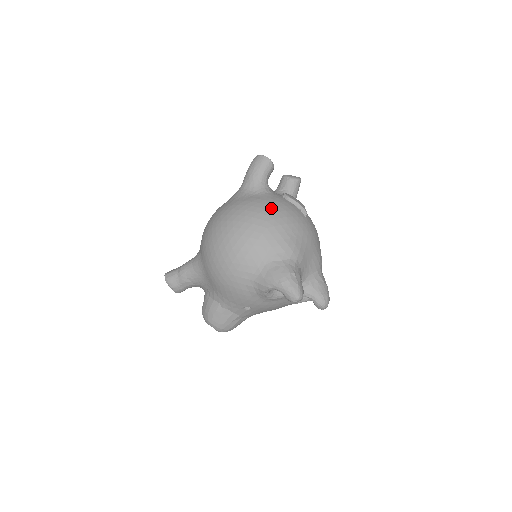
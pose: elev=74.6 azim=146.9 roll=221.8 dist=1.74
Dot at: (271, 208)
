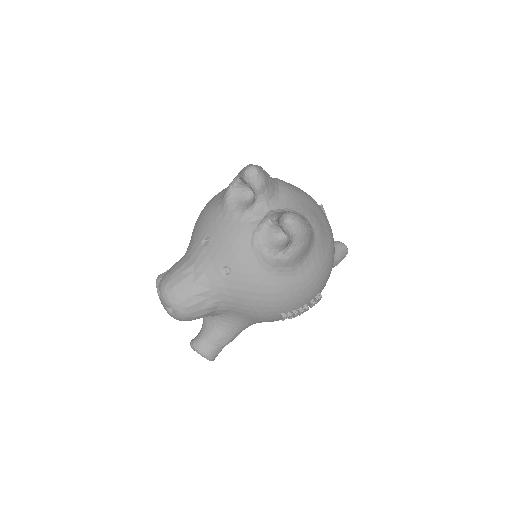
Dot at: occluded
